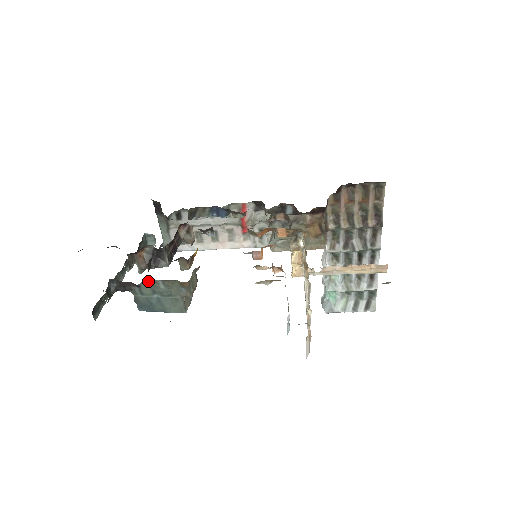
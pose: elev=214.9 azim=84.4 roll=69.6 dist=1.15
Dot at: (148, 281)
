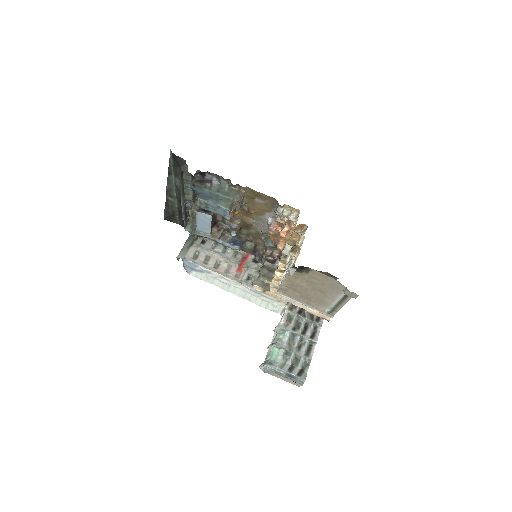
Dot at: (220, 184)
